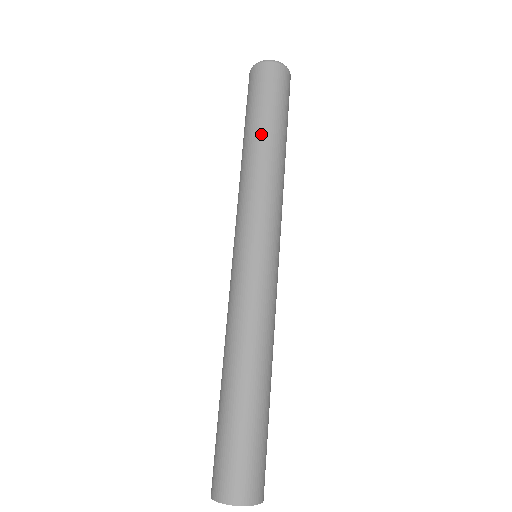
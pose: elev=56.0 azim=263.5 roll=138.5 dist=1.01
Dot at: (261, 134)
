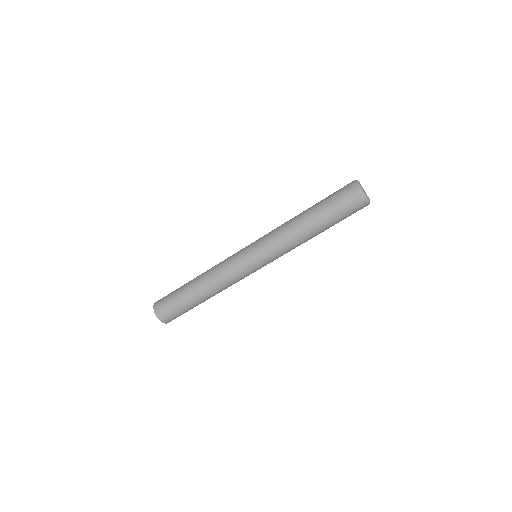
Dot at: (315, 223)
